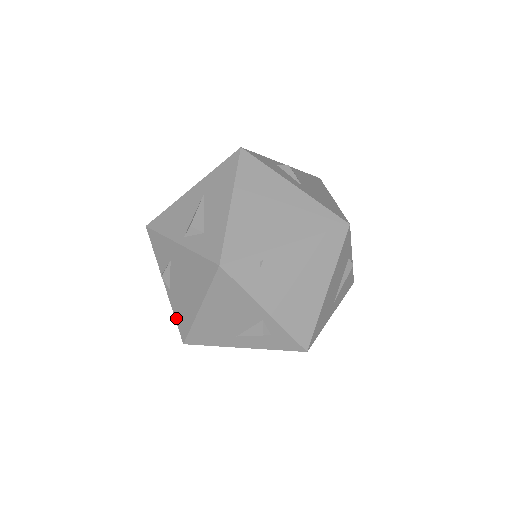
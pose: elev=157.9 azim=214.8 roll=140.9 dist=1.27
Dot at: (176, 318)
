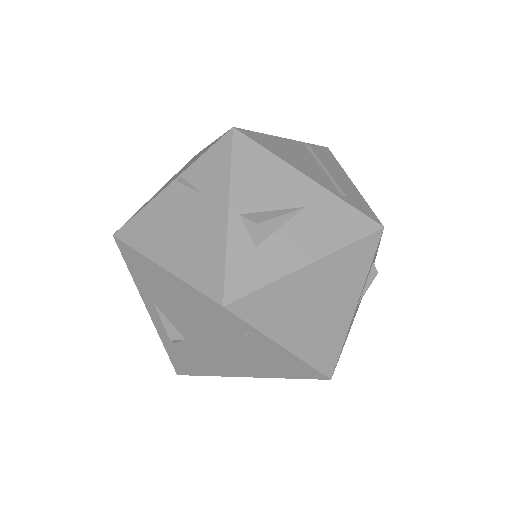
Dot at: (138, 216)
